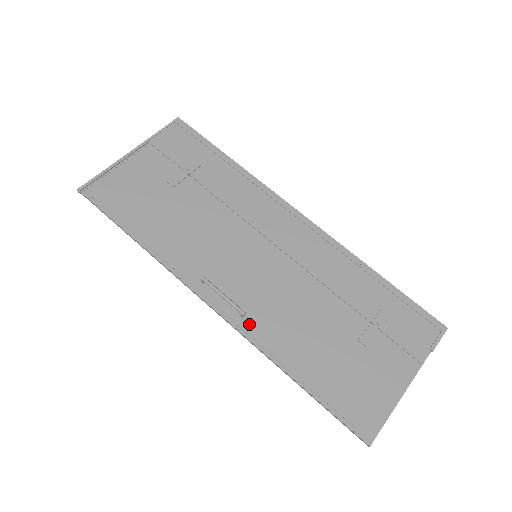
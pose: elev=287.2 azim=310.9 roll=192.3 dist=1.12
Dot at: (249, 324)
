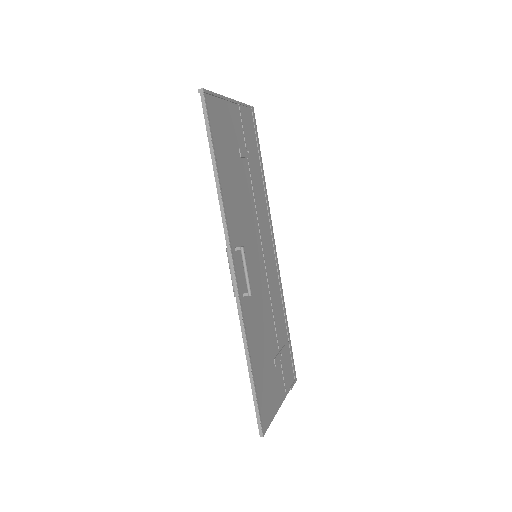
Dot at: (244, 304)
